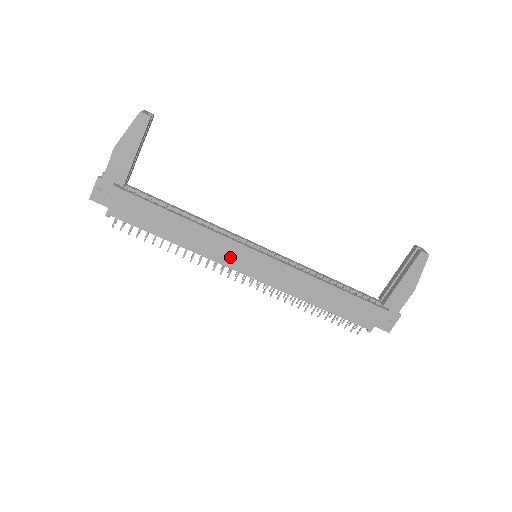
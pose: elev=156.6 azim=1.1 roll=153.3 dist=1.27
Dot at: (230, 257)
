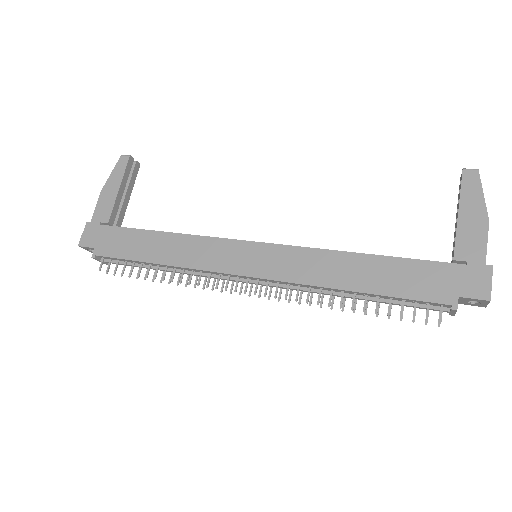
Dot at: (221, 259)
